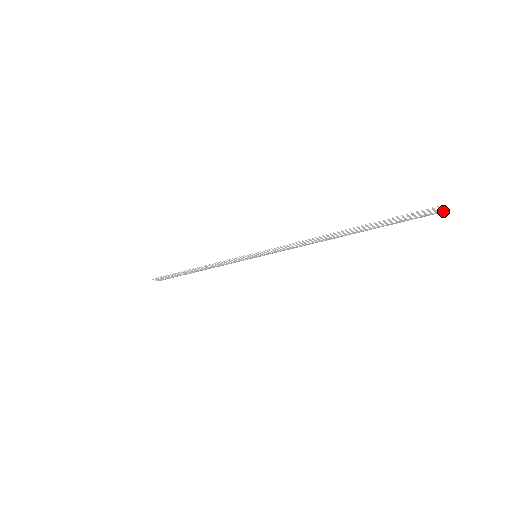
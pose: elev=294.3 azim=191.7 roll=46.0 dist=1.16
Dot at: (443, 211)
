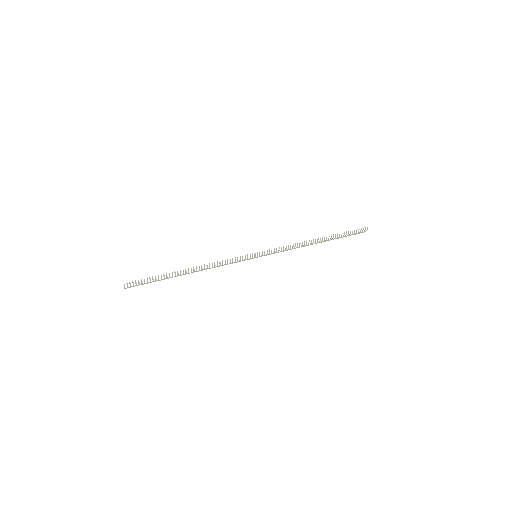
Dot at: occluded
